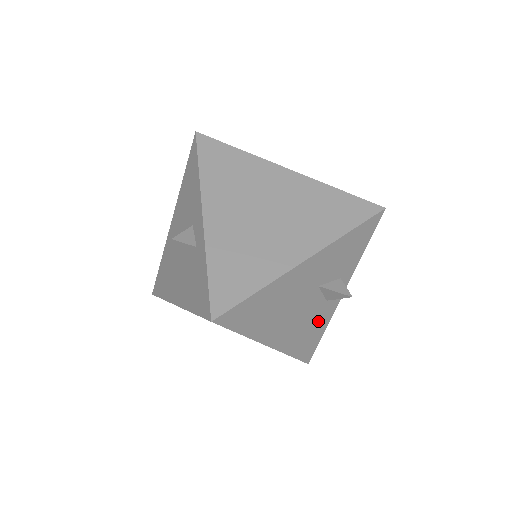
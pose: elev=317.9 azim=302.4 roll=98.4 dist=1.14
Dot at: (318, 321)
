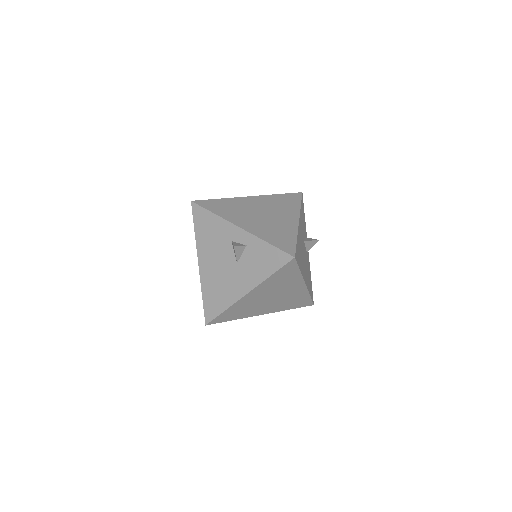
Dot at: (308, 269)
